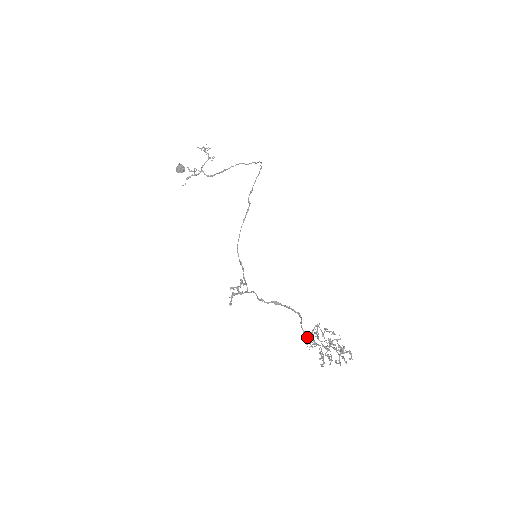
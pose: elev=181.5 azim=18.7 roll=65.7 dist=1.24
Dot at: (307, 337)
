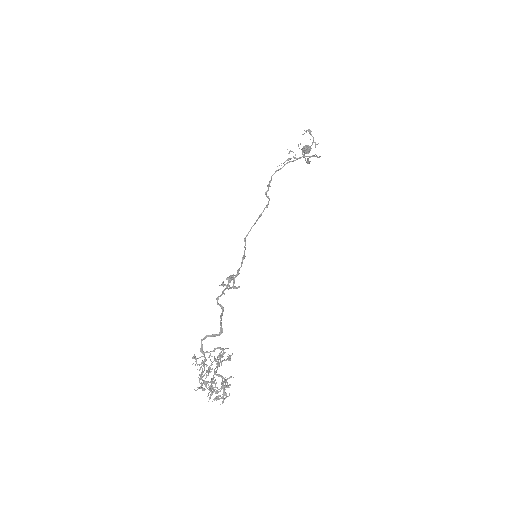
Dot at: (202, 353)
